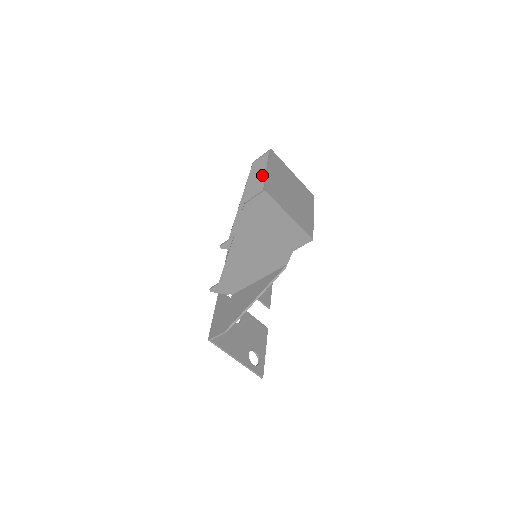
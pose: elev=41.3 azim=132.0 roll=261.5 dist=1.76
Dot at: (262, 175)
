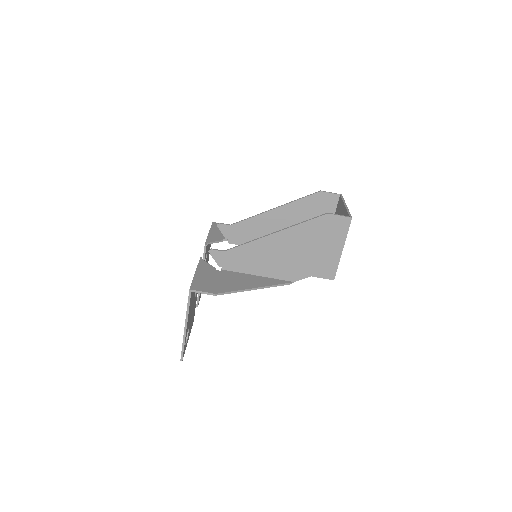
Dot at: (316, 205)
